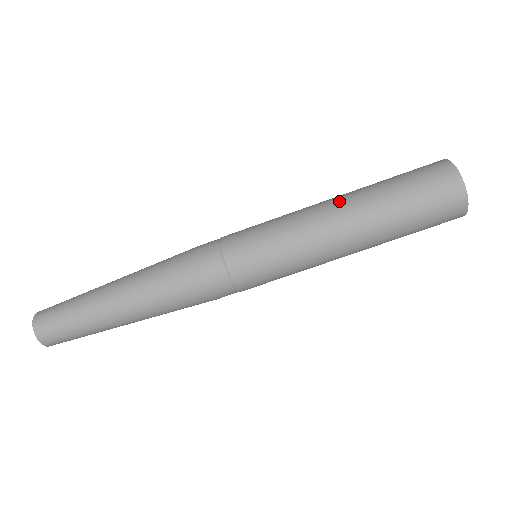
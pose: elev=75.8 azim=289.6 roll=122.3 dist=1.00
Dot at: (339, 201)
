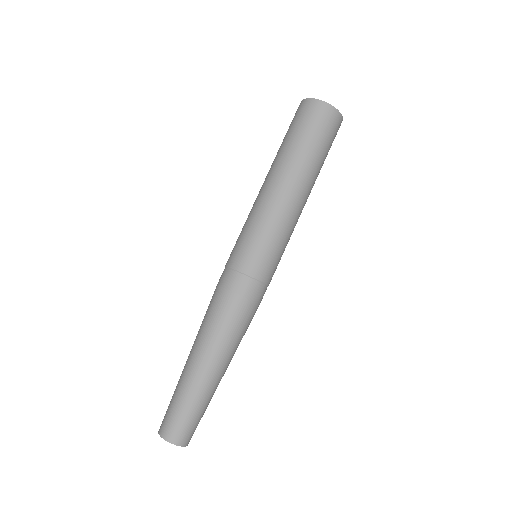
Dot at: occluded
